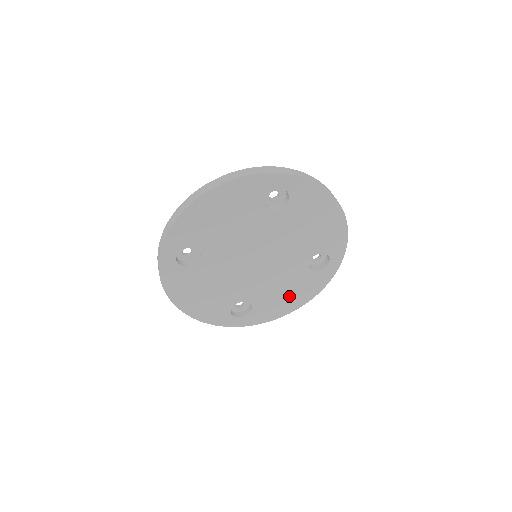
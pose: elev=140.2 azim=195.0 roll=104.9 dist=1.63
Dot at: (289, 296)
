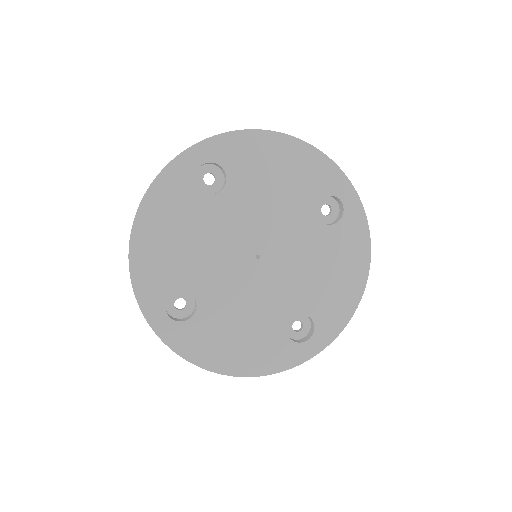
Dot at: (238, 344)
